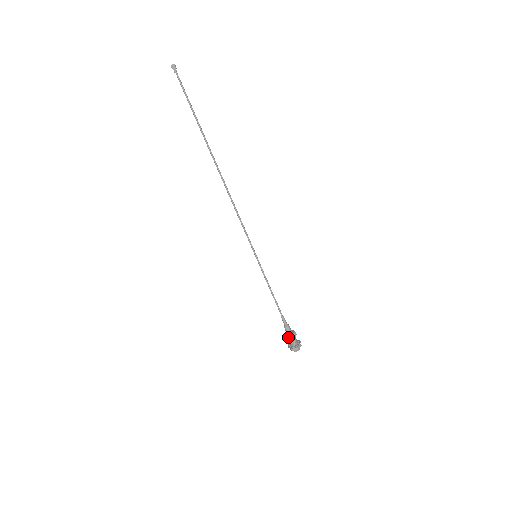
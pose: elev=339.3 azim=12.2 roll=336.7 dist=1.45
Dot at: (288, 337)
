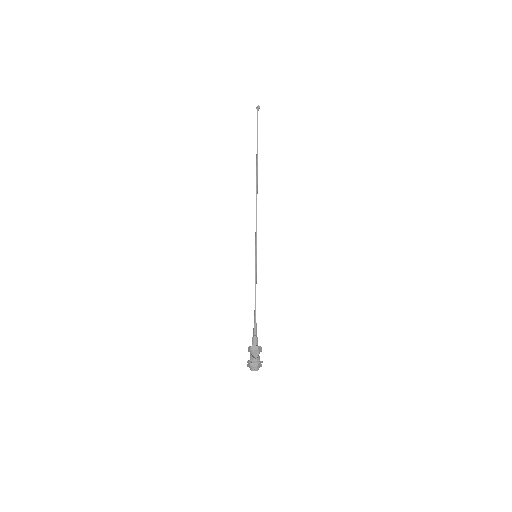
Dot at: (249, 348)
